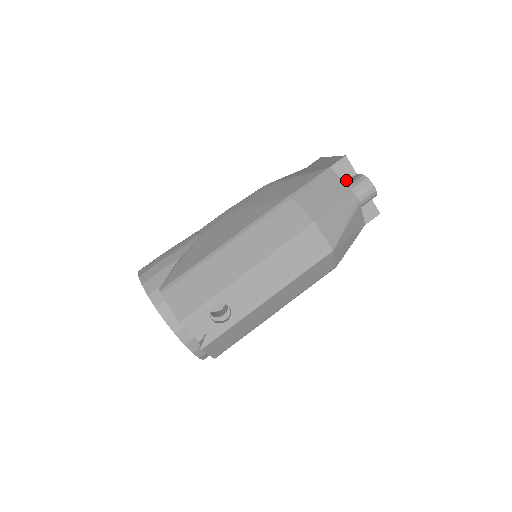
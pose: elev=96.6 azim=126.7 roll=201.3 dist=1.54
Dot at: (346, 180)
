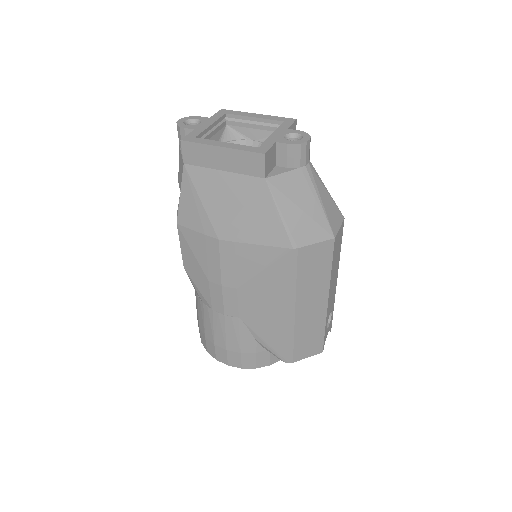
Dot at: (275, 158)
